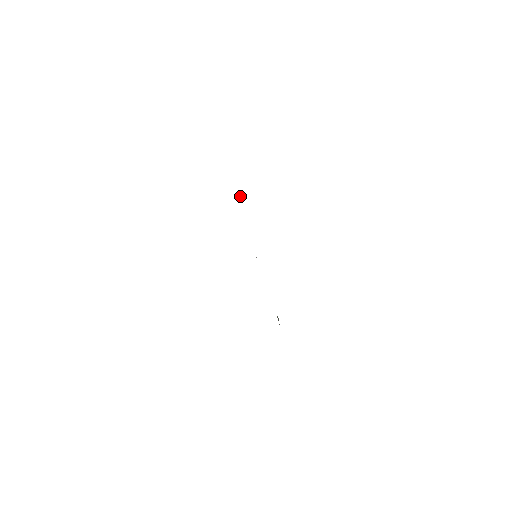
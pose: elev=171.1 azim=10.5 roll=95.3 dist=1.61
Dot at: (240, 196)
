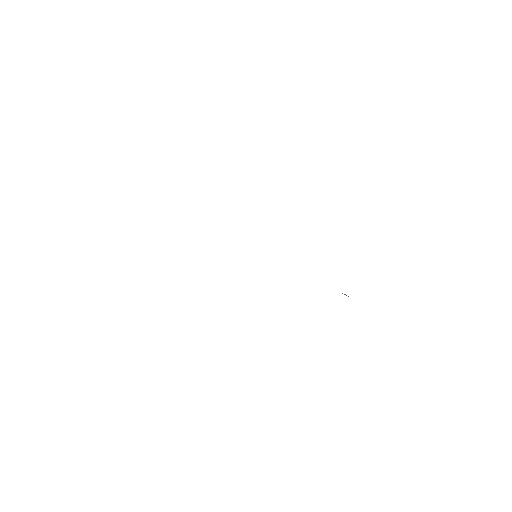
Dot at: occluded
